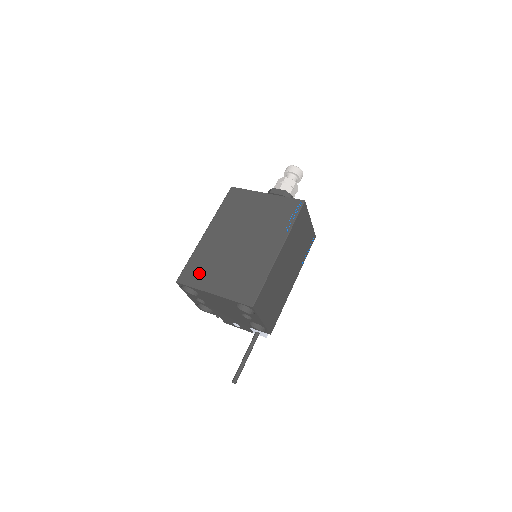
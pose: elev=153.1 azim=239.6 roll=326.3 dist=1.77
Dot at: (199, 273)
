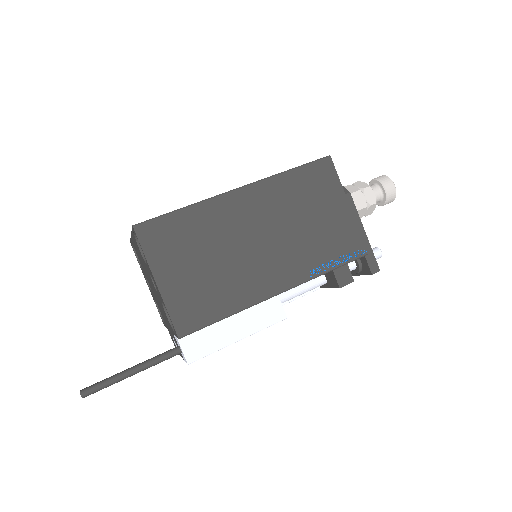
Dot at: occluded
